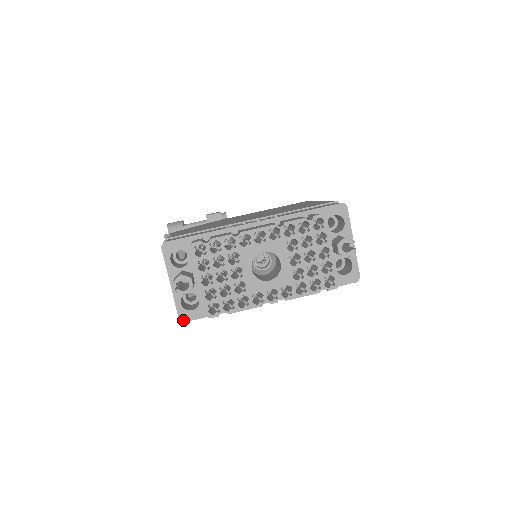
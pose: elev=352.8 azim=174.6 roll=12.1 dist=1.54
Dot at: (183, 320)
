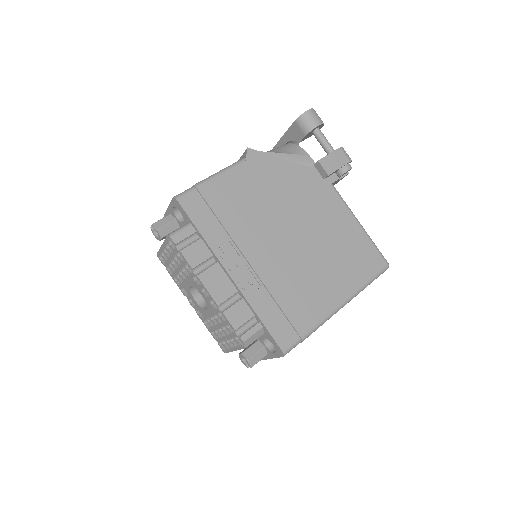
Dot at: occluded
